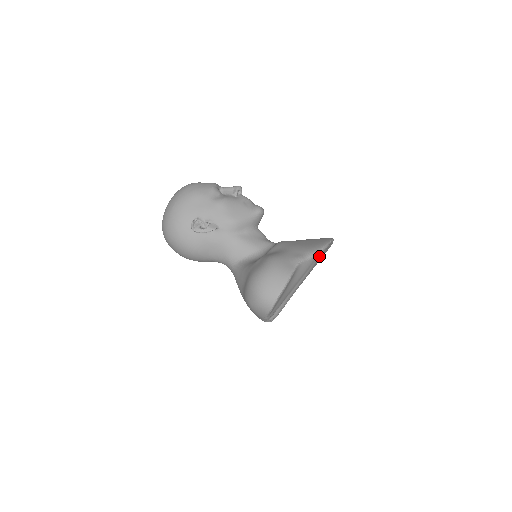
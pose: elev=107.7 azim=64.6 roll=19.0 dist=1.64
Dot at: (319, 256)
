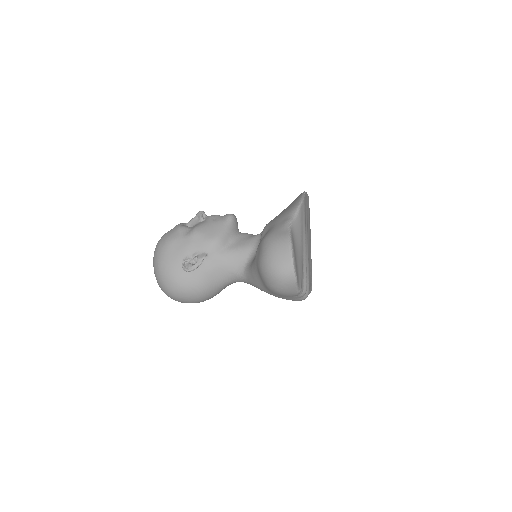
Dot at: (303, 210)
